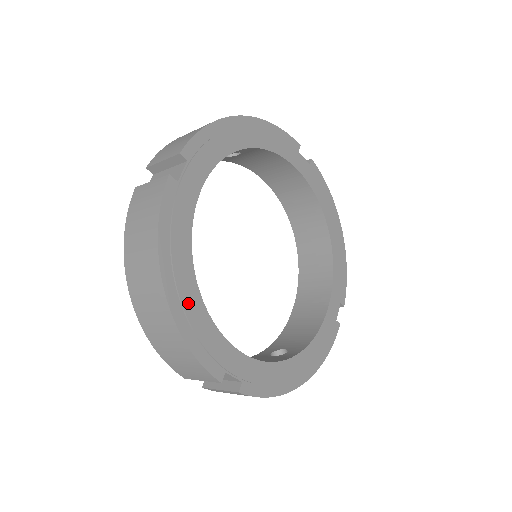
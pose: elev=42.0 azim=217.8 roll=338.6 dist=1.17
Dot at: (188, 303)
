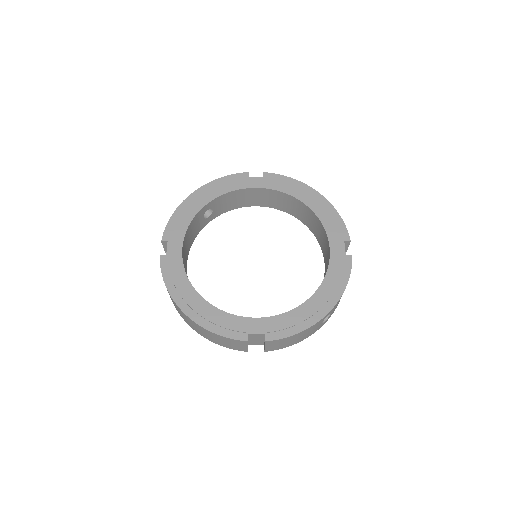
Dot at: (201, 310)
